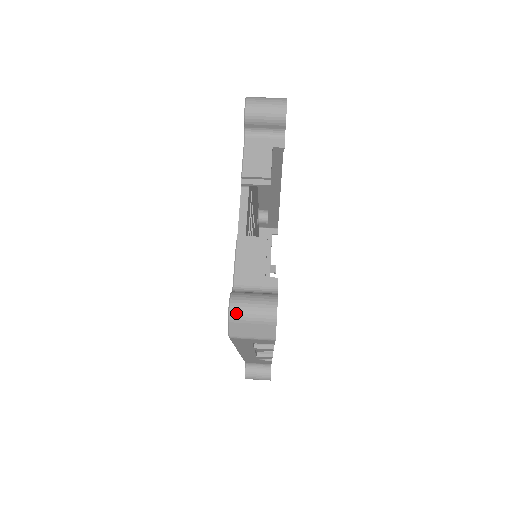
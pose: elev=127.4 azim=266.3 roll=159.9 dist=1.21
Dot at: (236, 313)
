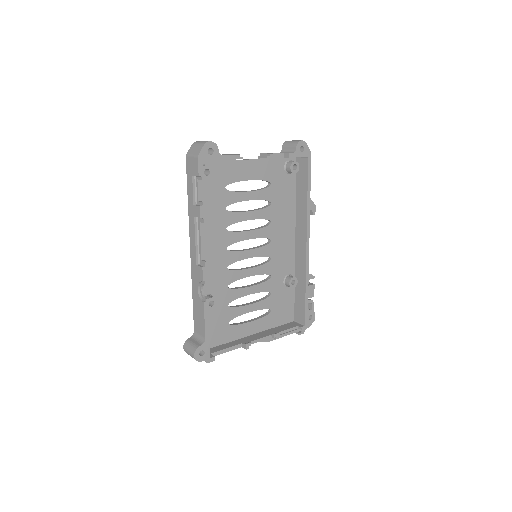
Dot at: (197, 142)
